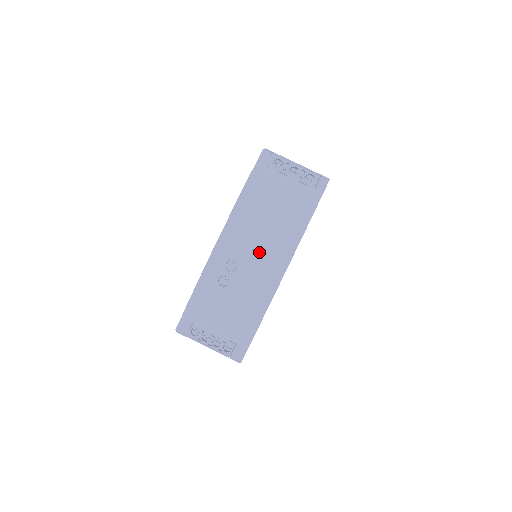
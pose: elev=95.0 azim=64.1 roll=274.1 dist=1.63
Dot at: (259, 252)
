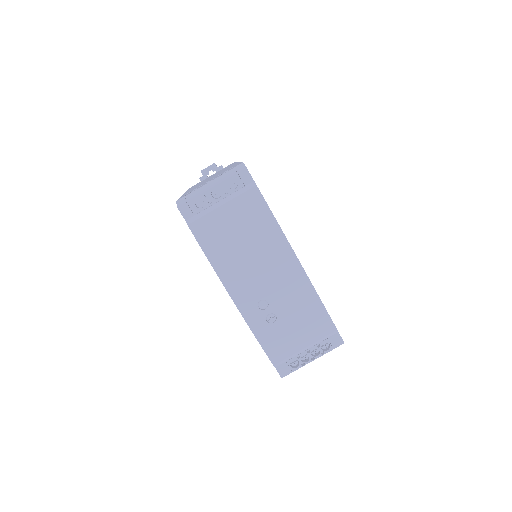
Dot at: (268, 274)
